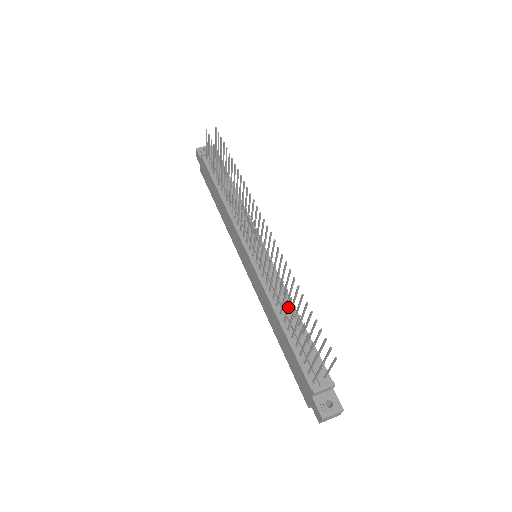
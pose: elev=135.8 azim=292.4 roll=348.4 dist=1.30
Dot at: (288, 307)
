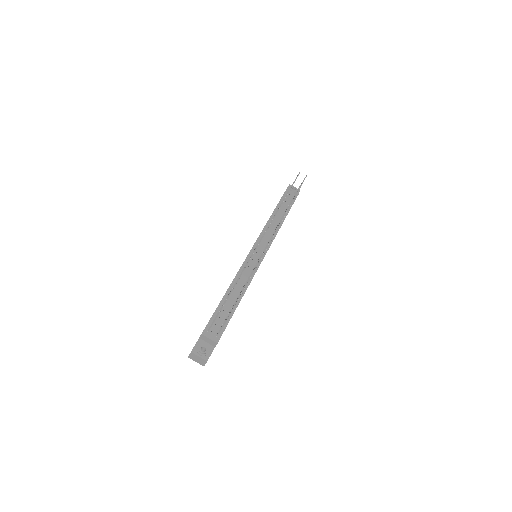
Dot at: occluded
